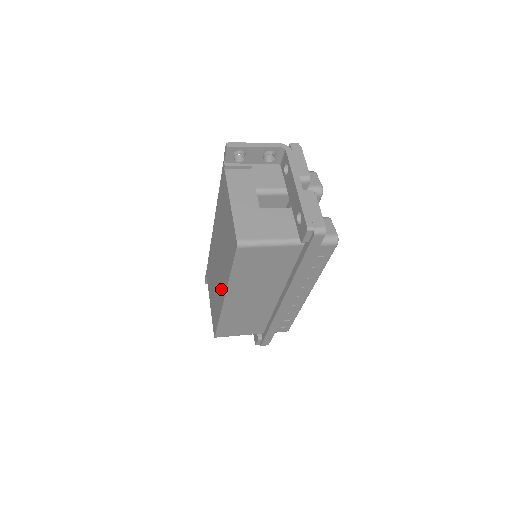
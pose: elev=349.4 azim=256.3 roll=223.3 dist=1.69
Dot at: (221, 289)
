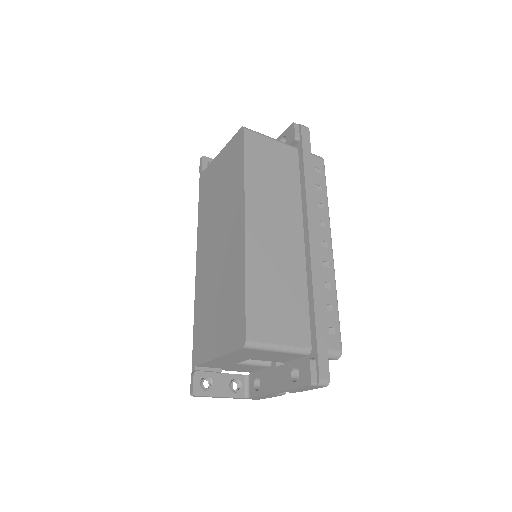
Dot at: (235, 234)
